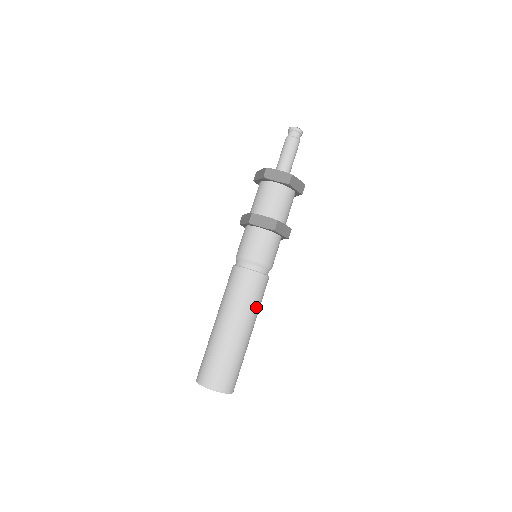
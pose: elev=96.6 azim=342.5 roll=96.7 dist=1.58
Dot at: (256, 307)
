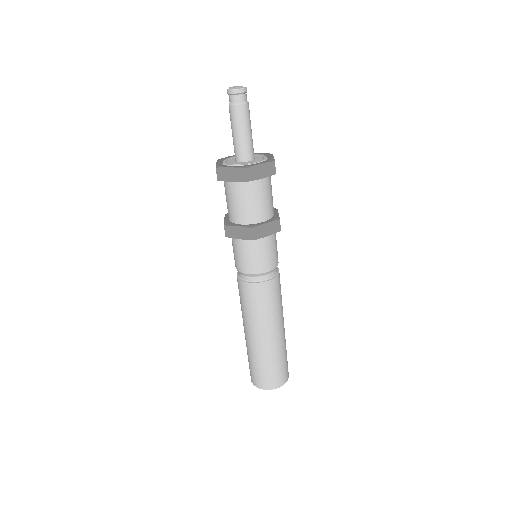
Dot at: (273, 312)
